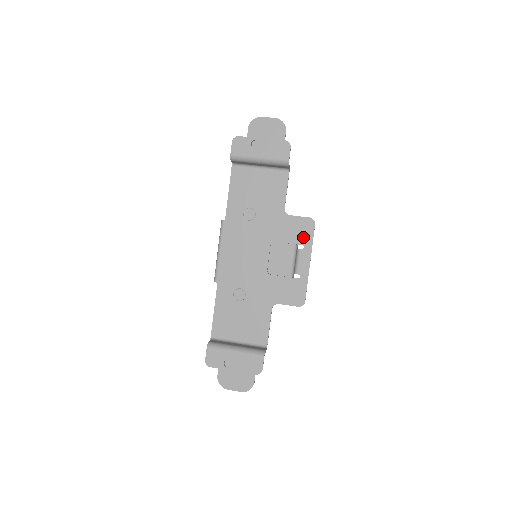
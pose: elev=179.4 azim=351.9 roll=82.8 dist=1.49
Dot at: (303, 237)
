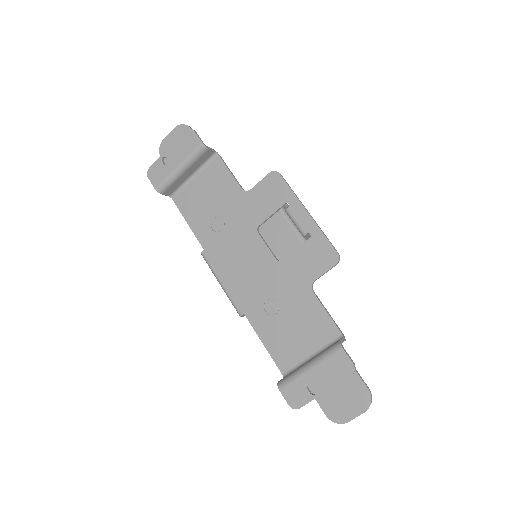
Dot at: (279, 195)
